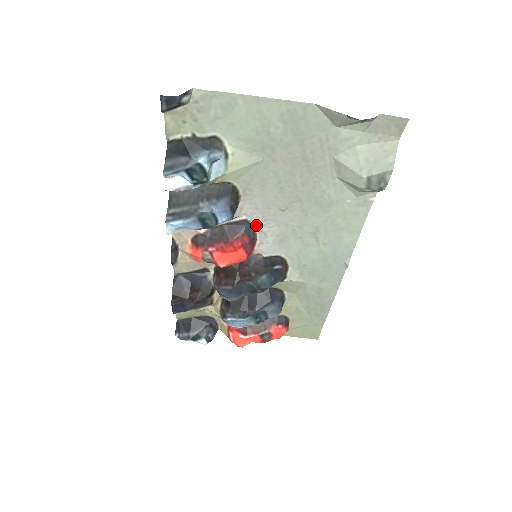
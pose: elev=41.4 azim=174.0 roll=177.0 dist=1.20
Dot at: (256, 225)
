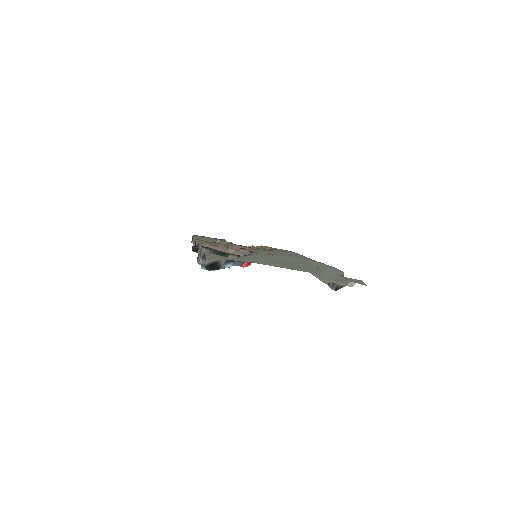
Dot at: occluded
